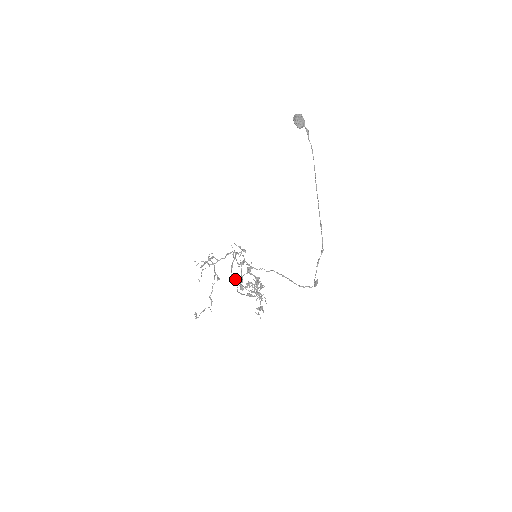
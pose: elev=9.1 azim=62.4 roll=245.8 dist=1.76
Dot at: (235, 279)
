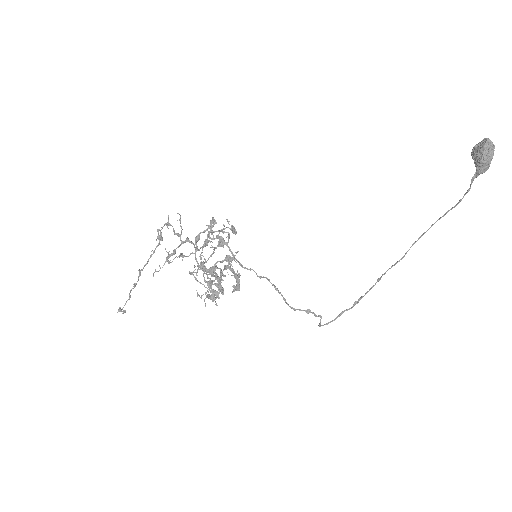
Dot at: (201, 266)
